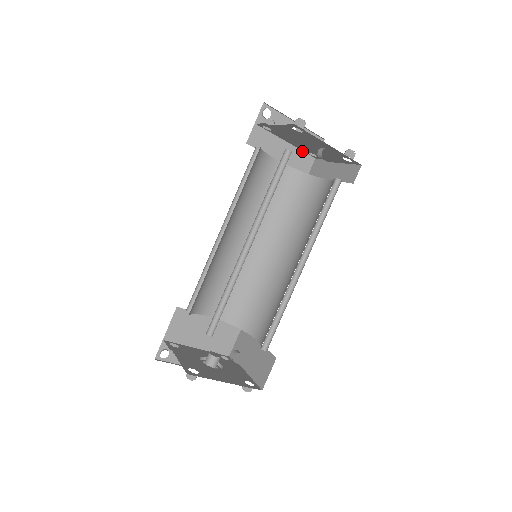
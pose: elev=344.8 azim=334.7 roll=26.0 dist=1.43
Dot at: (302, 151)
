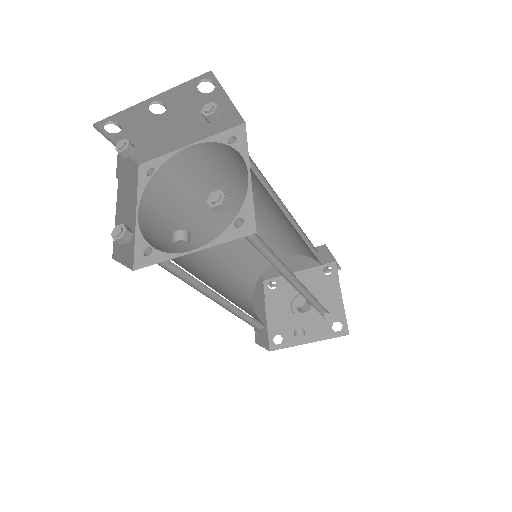
Dot at: occluded
